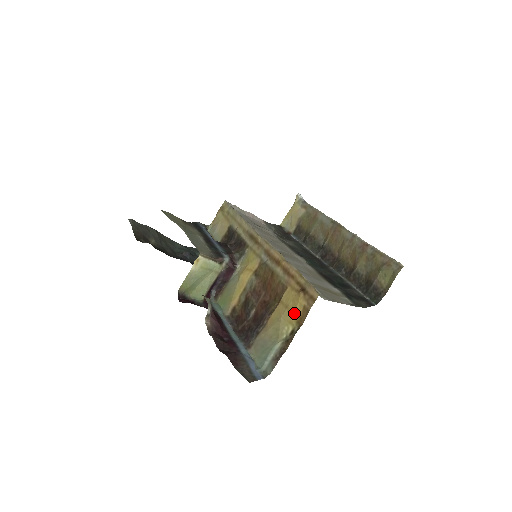
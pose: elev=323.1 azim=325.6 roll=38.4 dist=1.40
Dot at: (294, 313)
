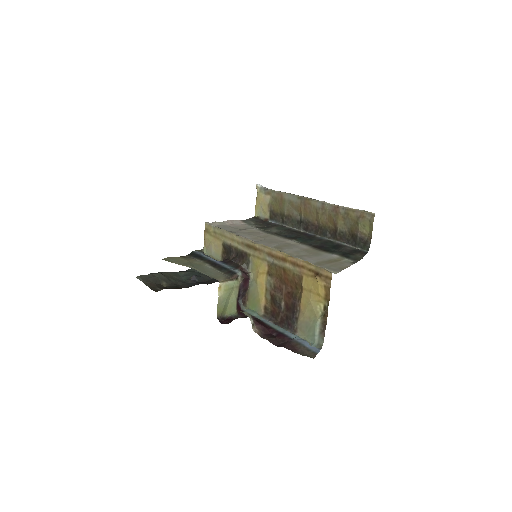
Dot at: (319, 294)
